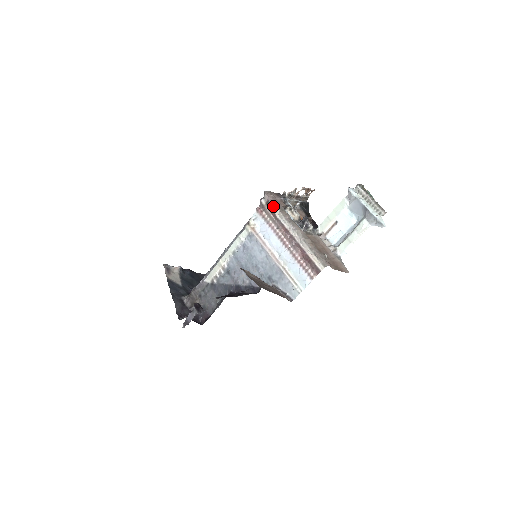
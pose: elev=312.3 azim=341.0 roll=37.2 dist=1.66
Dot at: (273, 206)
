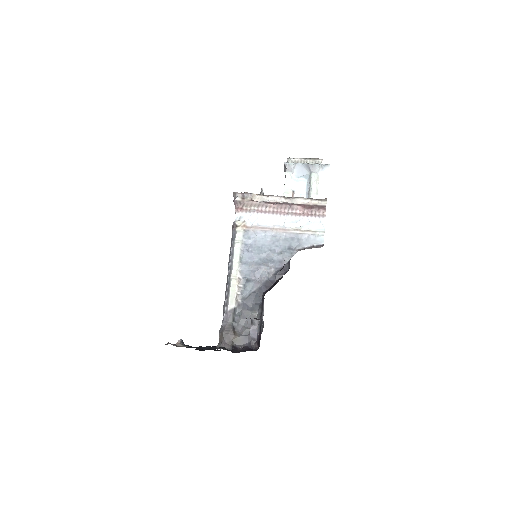
Dot at: (251, 194)
